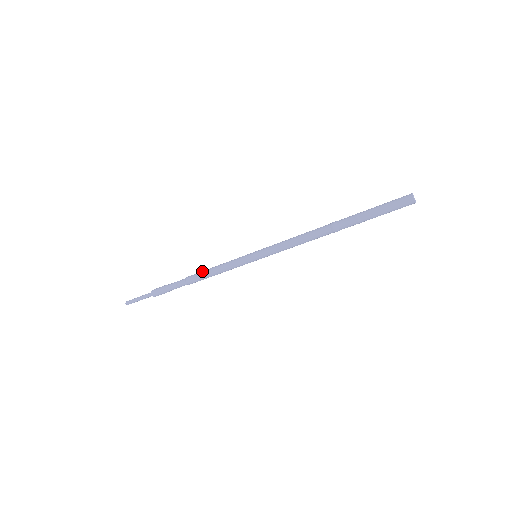
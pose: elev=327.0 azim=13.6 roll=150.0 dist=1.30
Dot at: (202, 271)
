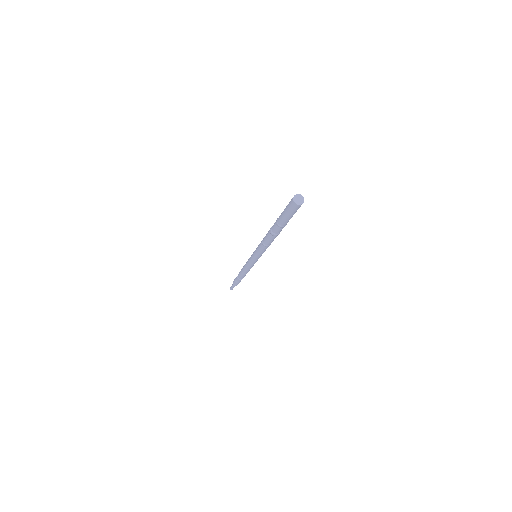
Dot at: (241, 270)
